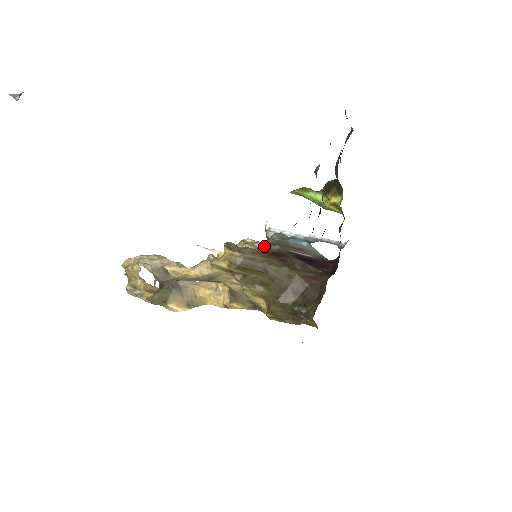
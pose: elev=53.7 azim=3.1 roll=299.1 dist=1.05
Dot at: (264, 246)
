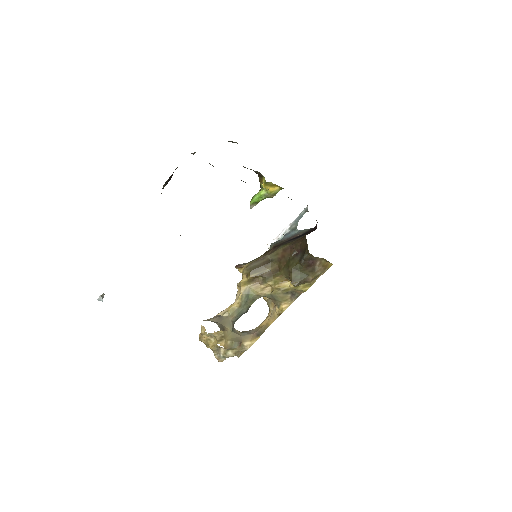
Dot at: occluded
